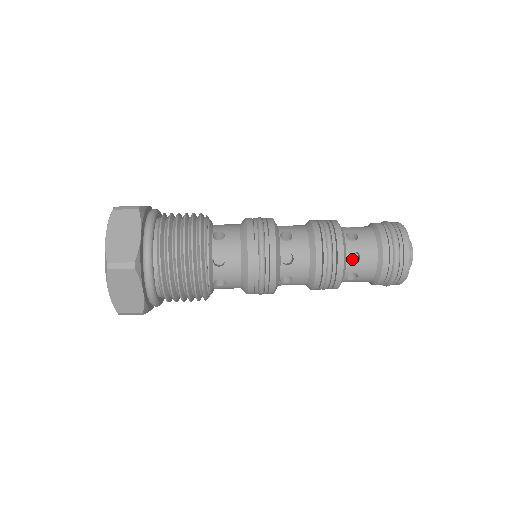
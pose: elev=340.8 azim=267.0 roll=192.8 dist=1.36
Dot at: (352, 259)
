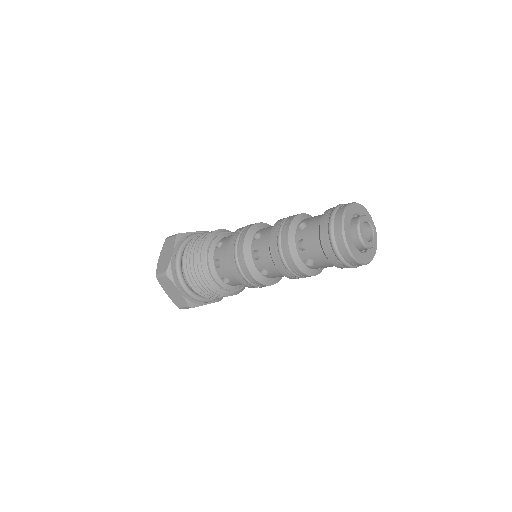
Dot at: occluded
